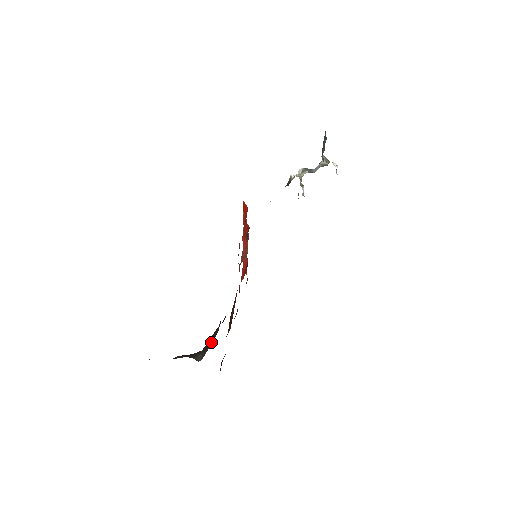
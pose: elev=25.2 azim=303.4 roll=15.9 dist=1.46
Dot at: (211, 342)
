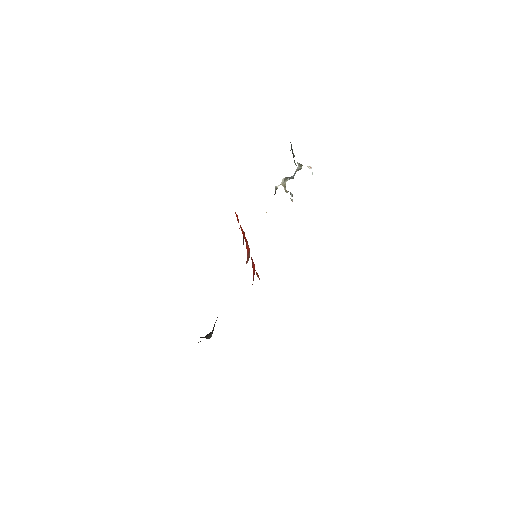
Dot at: occluded
